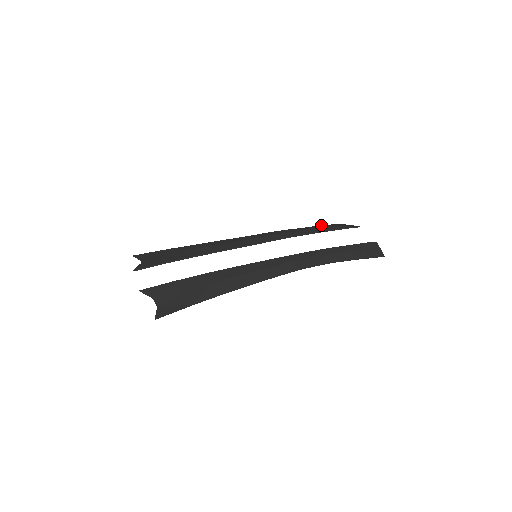
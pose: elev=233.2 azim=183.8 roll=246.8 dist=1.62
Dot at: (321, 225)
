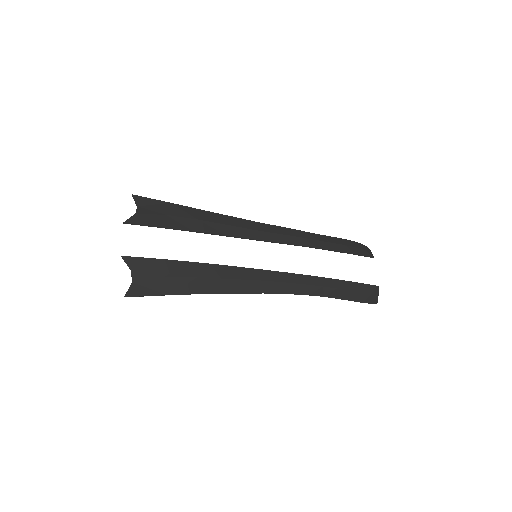
Dot at: (339, 238)
